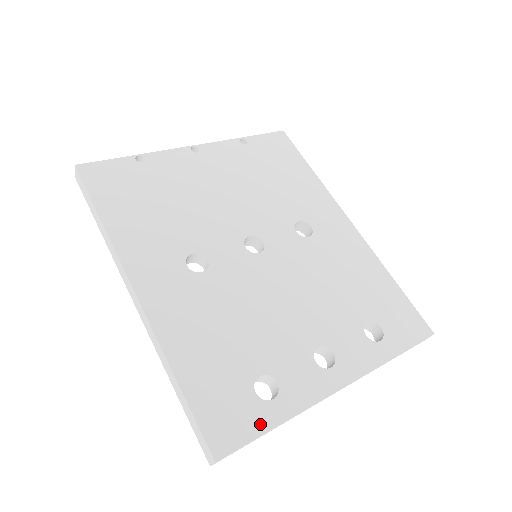
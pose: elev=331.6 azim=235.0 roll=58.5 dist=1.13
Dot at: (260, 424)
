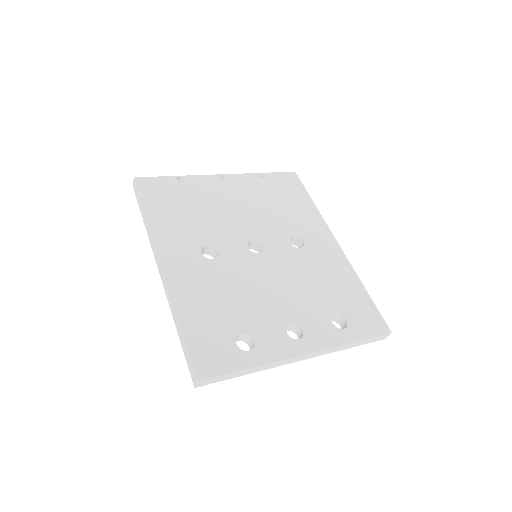
Dot at: (235, 364)
